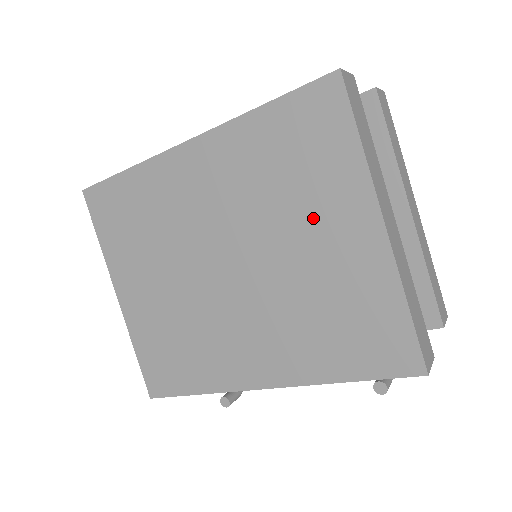
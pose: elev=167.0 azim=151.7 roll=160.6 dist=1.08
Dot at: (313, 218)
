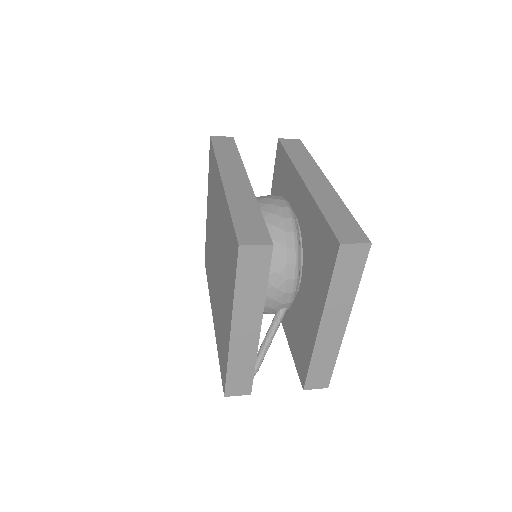
Dot at: (226, 288)
